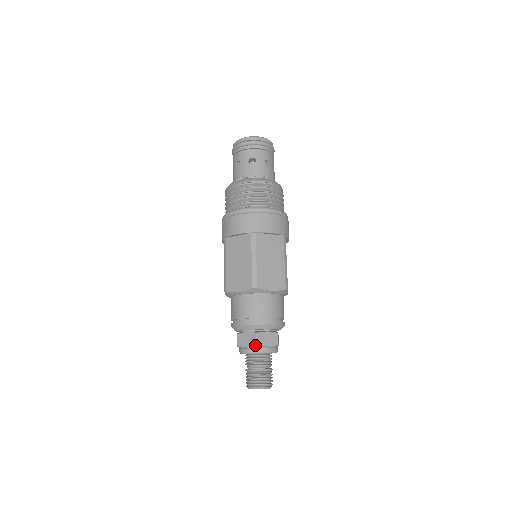
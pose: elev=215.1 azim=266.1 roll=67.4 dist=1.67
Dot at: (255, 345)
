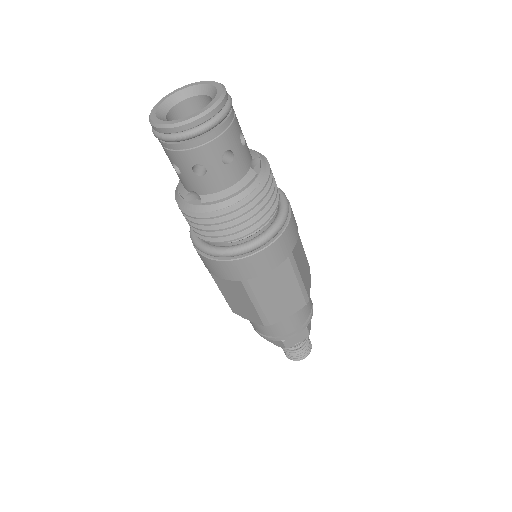
Dot at: occluded
